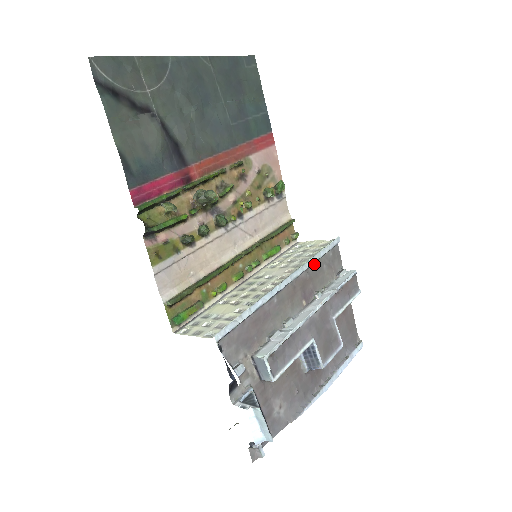
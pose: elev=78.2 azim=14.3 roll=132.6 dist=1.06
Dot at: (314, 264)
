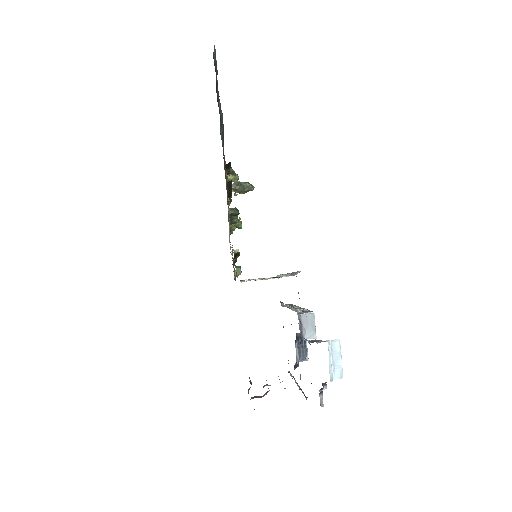
Dot at: occluded
